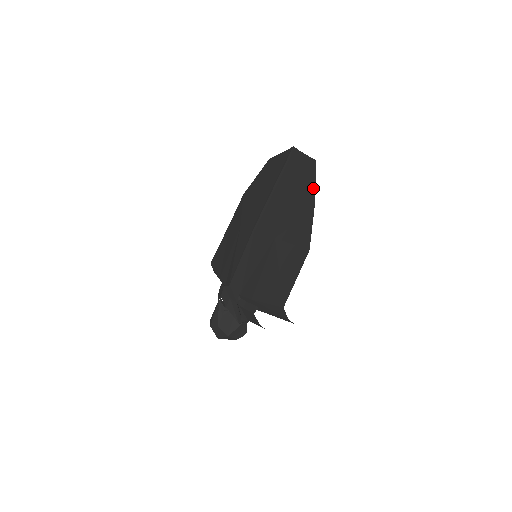
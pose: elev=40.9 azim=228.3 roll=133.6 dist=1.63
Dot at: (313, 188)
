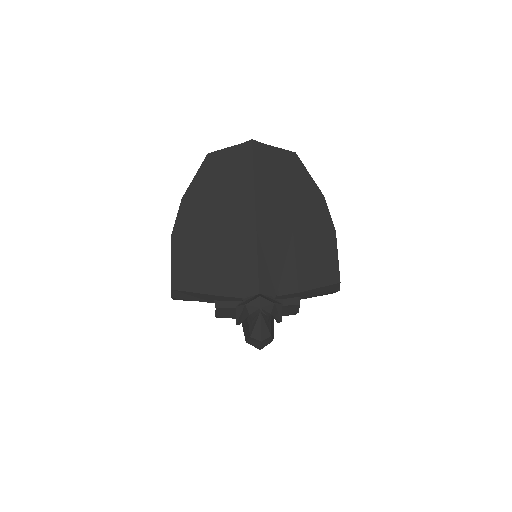
Dot at: (310, 178)
